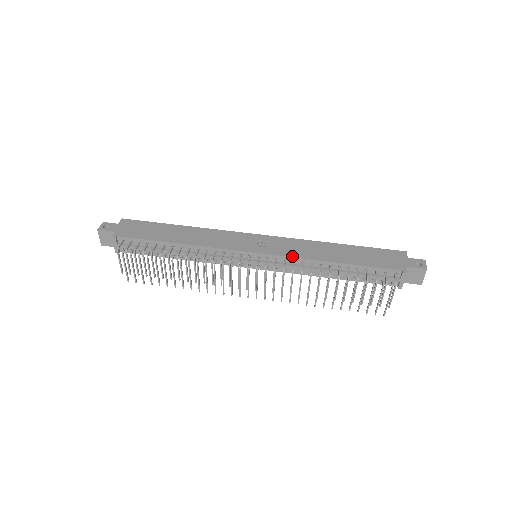
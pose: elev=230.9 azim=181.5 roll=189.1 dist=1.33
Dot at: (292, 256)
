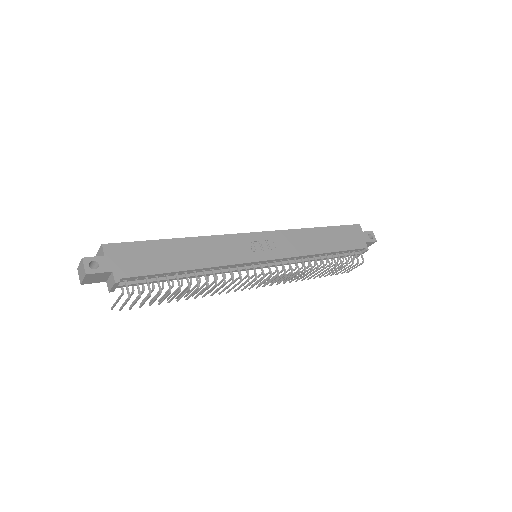
Dot at: (295, 255)
